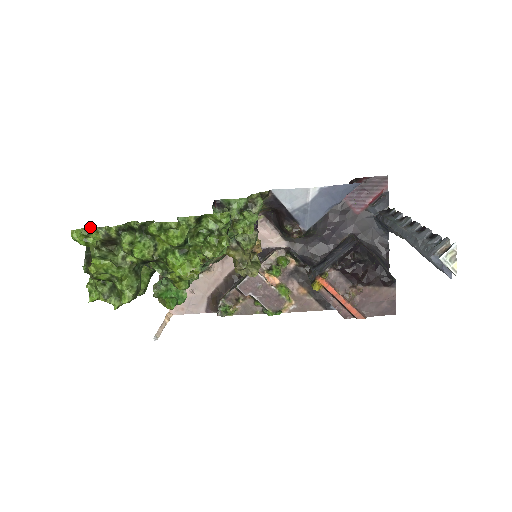
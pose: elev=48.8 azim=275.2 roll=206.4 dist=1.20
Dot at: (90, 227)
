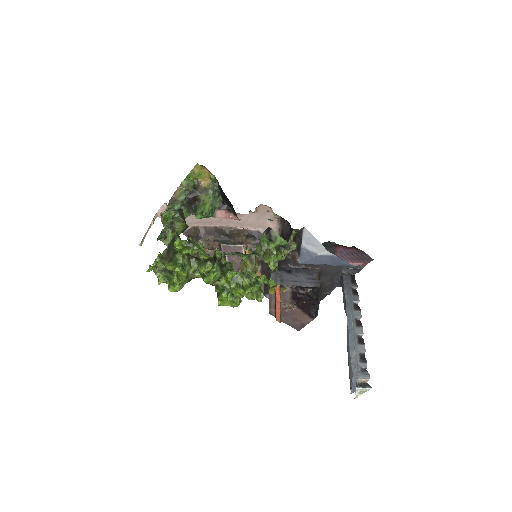
Dot at: (190, 241)
